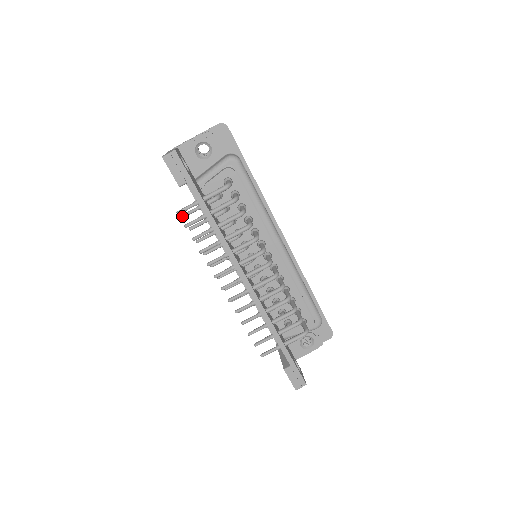
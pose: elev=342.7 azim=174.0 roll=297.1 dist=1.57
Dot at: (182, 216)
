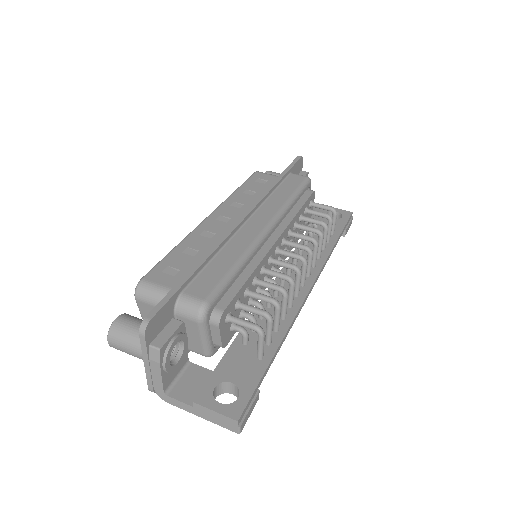
Dot at: occluded
